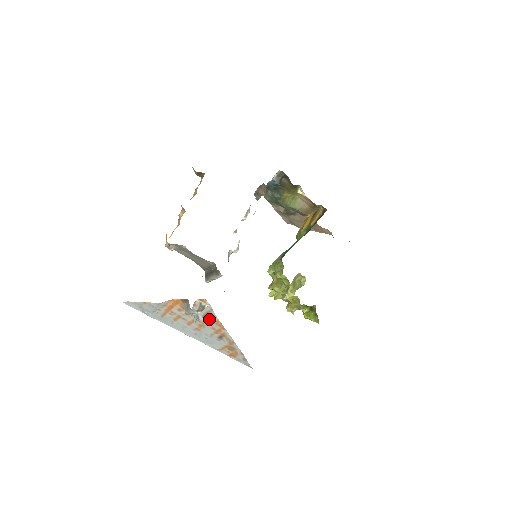
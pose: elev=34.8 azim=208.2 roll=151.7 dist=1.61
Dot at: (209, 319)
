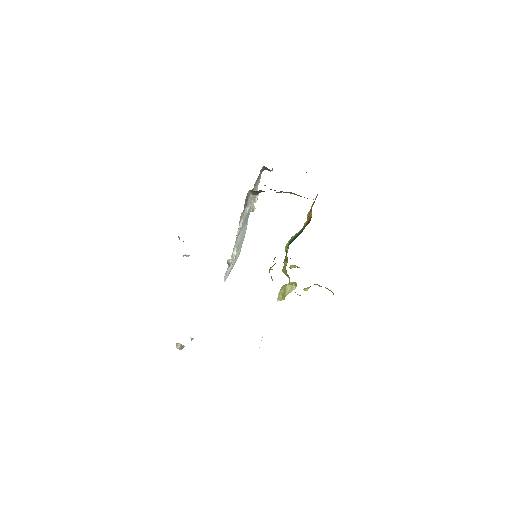
Dot at: occluded
